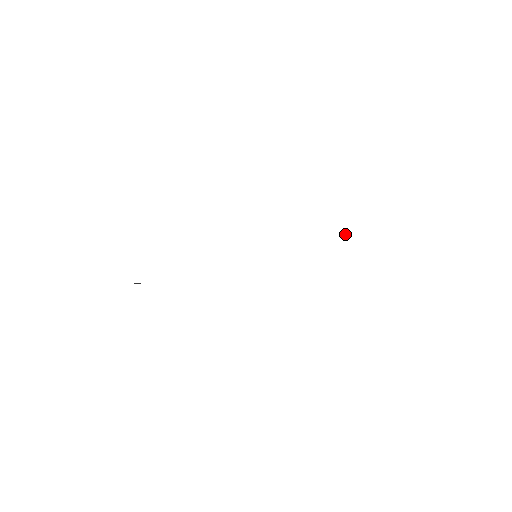
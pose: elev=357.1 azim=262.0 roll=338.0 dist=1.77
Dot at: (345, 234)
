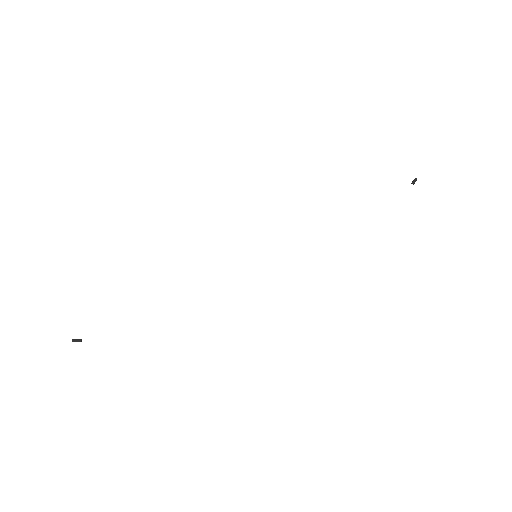
Dot at: (416, 178)
